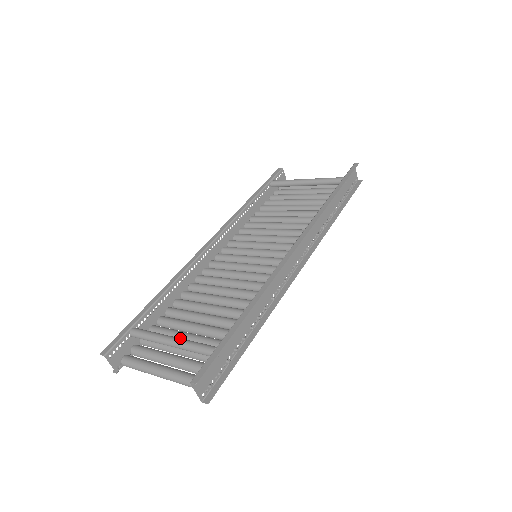
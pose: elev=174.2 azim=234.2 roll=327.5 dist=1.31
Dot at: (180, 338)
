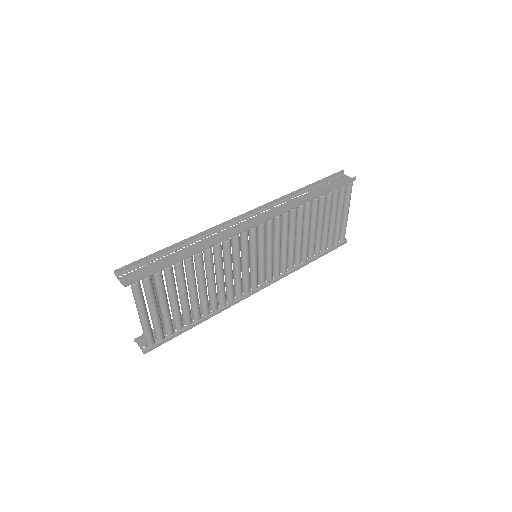
Dot at: occluded
